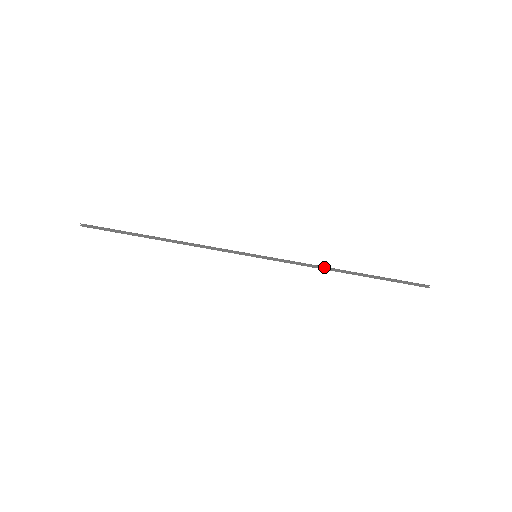
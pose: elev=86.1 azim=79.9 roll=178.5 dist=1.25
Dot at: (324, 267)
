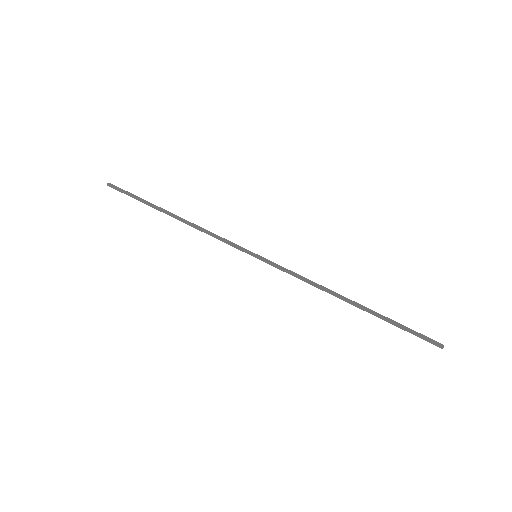
Dot at: (324, 287)
